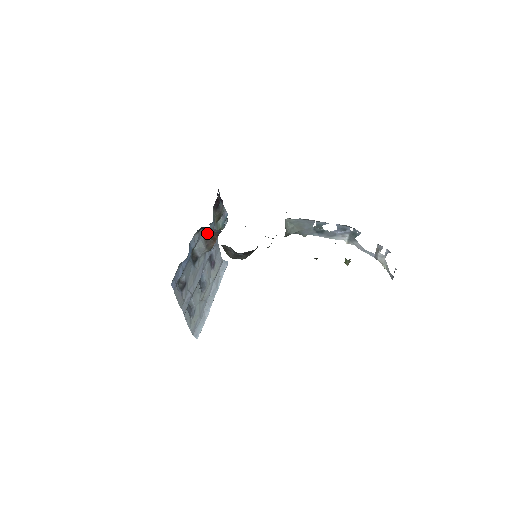
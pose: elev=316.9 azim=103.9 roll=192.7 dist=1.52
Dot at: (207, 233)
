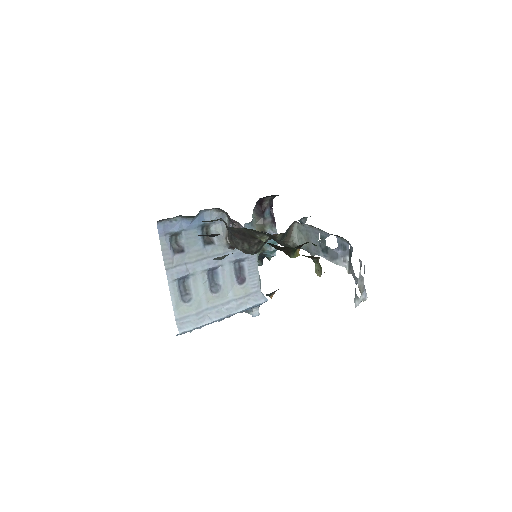
Dot at: (234, 226)
